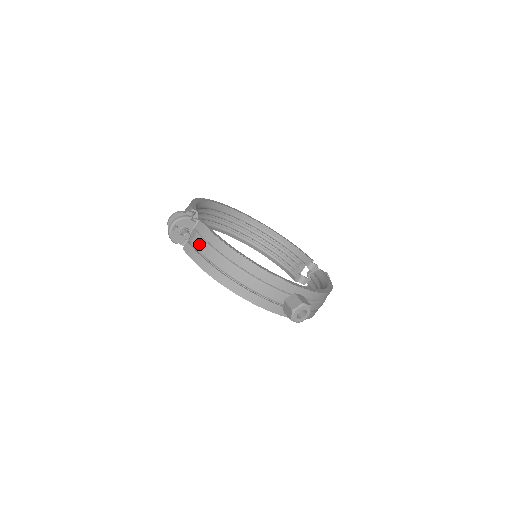
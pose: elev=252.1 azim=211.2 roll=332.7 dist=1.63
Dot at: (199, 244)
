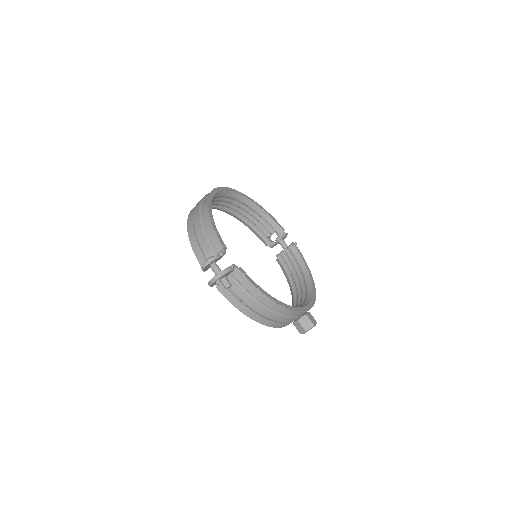
Dot at: (238, 291)
